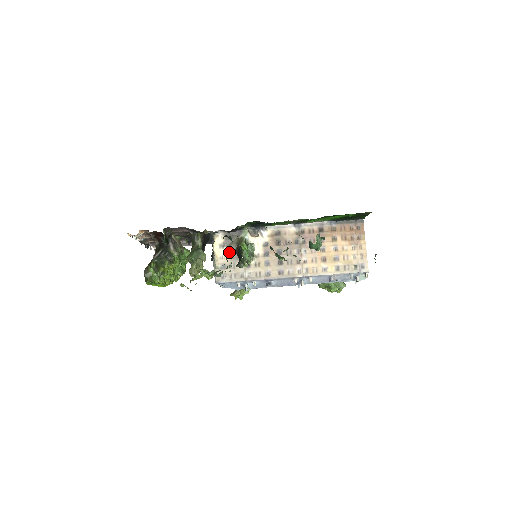
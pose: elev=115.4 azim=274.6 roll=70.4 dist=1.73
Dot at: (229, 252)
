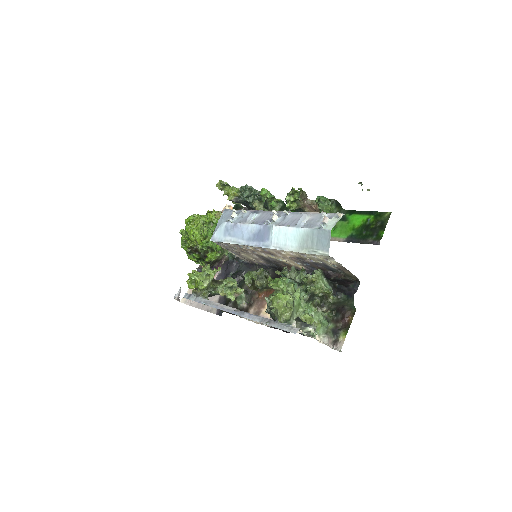
Dot at: occluded
